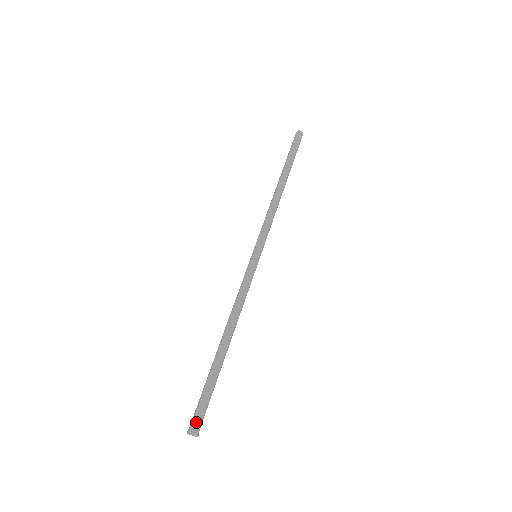
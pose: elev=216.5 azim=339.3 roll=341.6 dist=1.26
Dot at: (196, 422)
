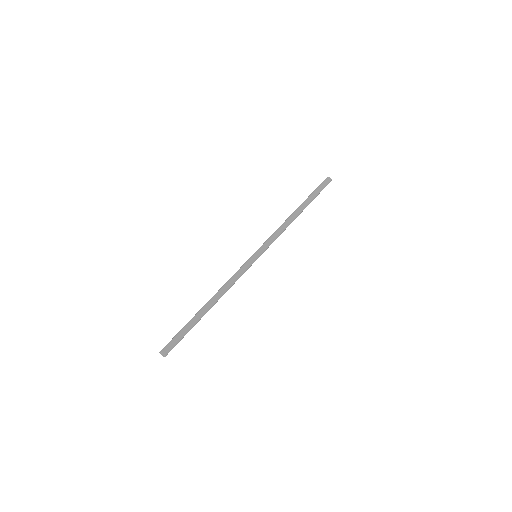
Dot at: (169, 348)
